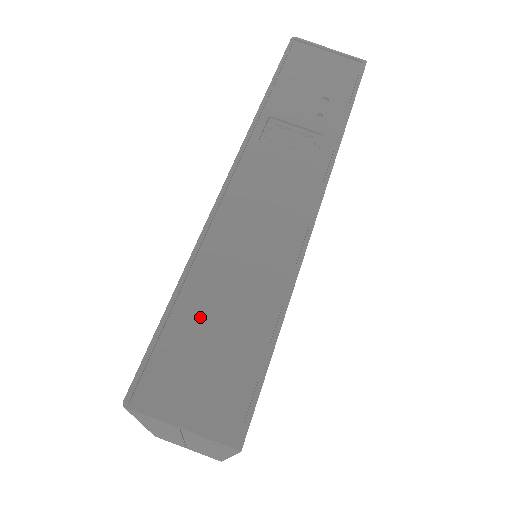
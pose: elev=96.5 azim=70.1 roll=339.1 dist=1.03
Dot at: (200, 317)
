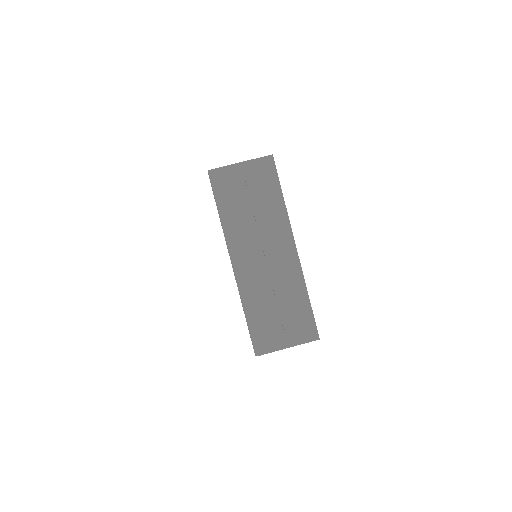
Dot at: occluded
